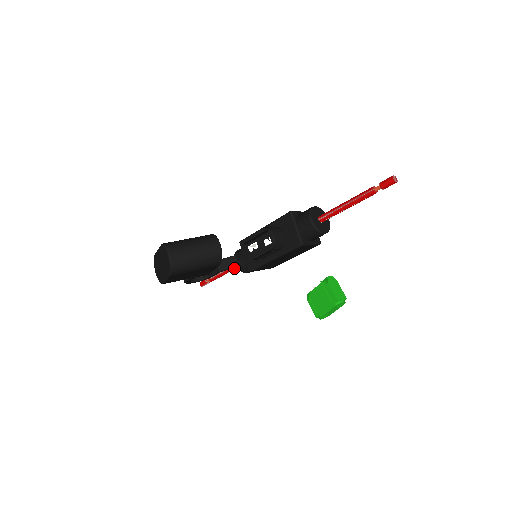
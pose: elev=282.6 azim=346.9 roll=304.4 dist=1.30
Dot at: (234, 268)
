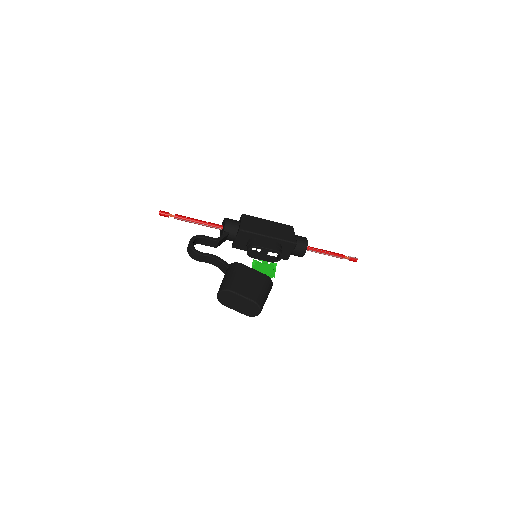
Dot at: (211, 227)
